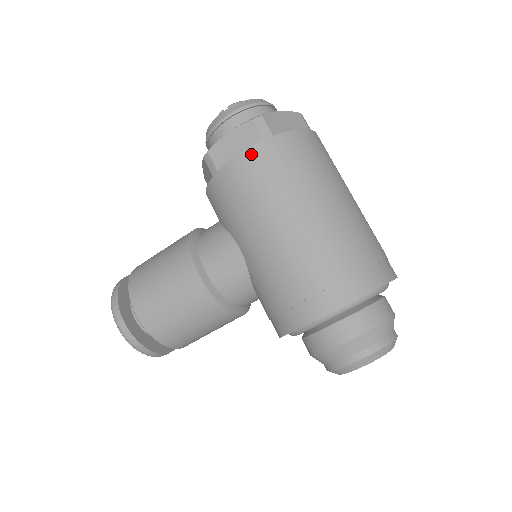
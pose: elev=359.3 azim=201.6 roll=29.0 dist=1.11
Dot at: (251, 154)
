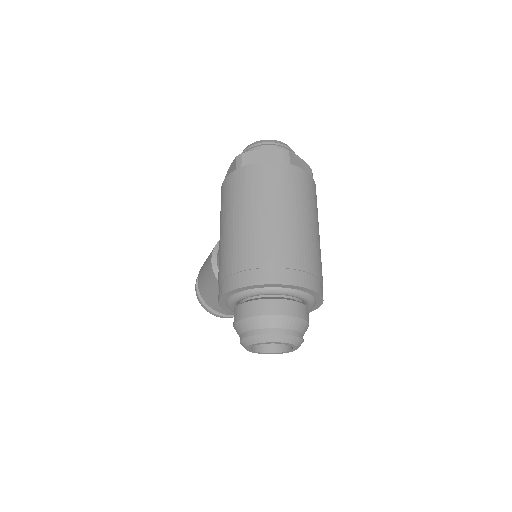
Dot at: (226, 181)
